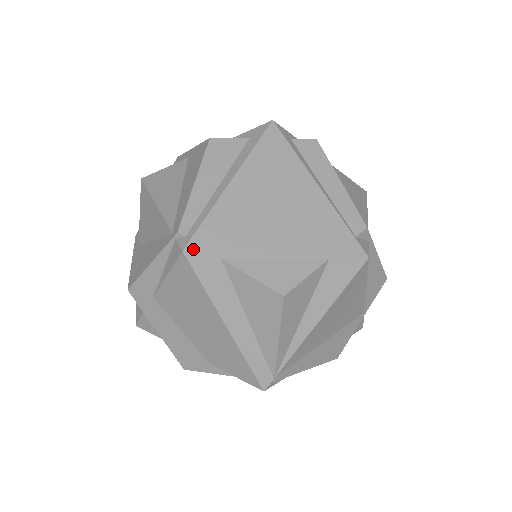
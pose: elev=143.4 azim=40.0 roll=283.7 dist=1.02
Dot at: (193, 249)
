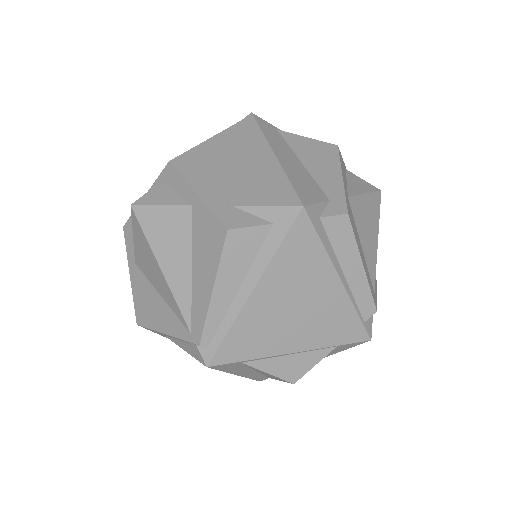
Dot at: (216, 364)
